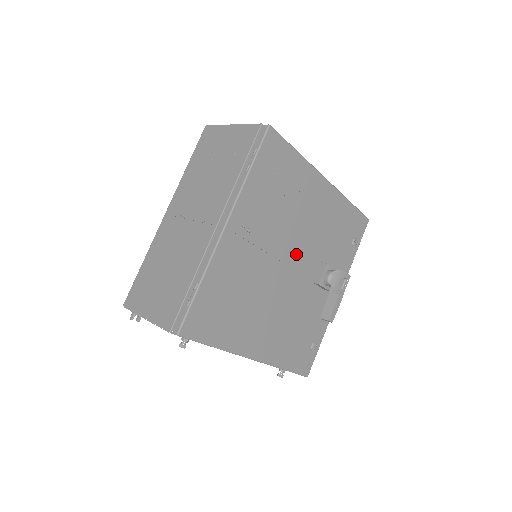
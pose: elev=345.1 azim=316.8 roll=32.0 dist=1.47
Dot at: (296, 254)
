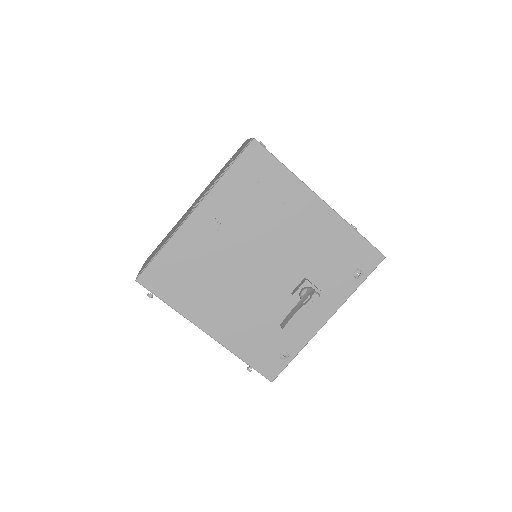
Dot at: (272, 259)
